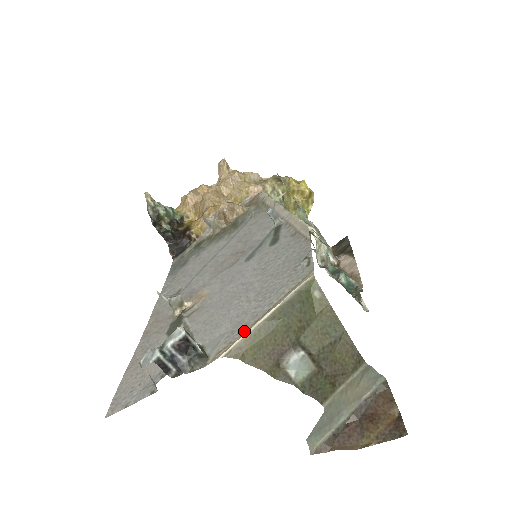
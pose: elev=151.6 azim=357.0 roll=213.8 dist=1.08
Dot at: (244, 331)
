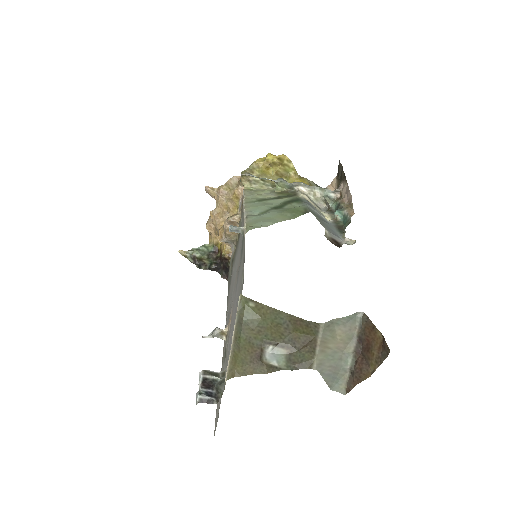
Dot at: occluded
